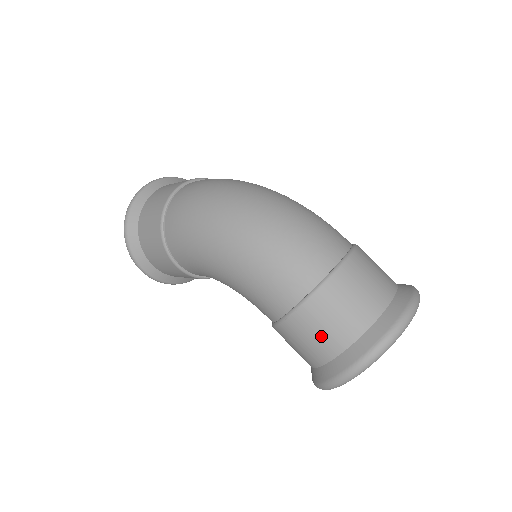
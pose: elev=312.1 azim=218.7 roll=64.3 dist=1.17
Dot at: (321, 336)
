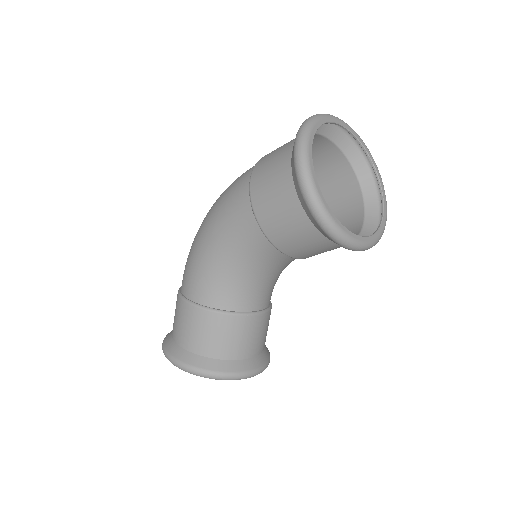
Dot at: (274, 164)
